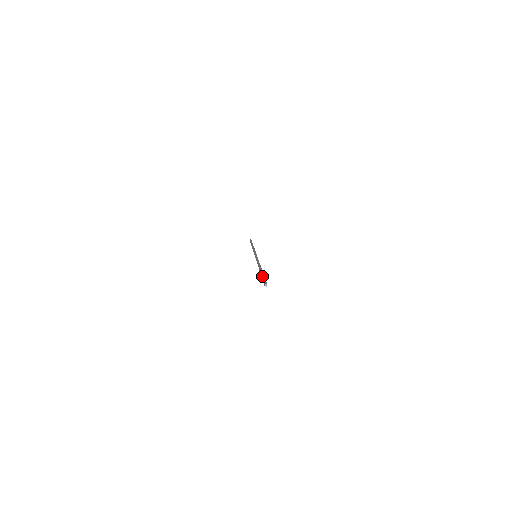
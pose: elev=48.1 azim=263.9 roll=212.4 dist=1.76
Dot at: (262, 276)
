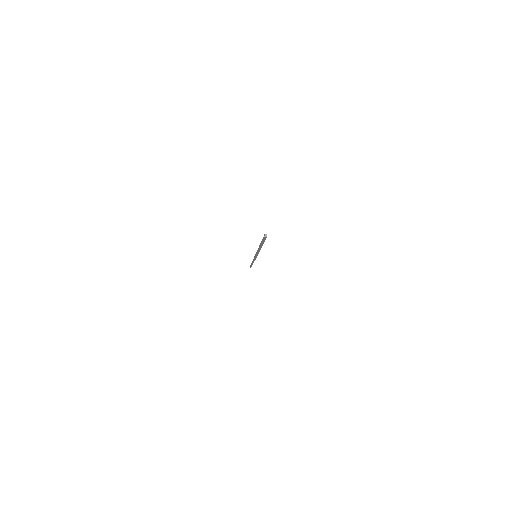
Dot at: (262, 239)
